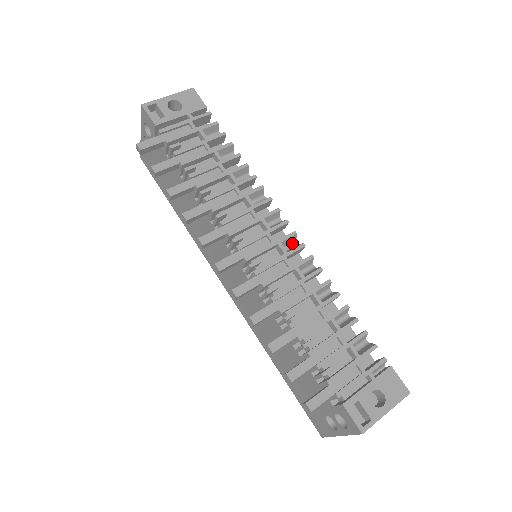
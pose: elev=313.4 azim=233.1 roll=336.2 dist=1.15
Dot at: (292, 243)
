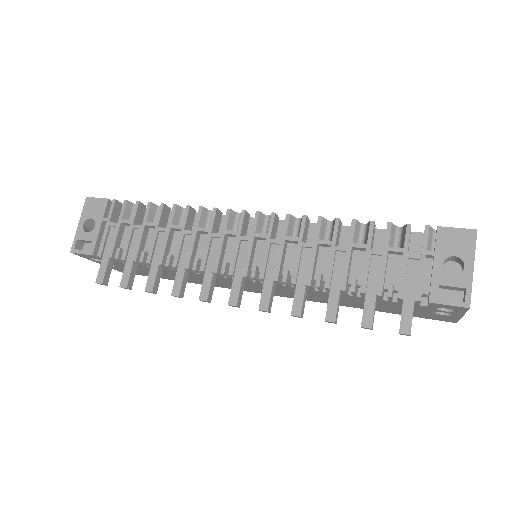
Dot at: (265, 221)
